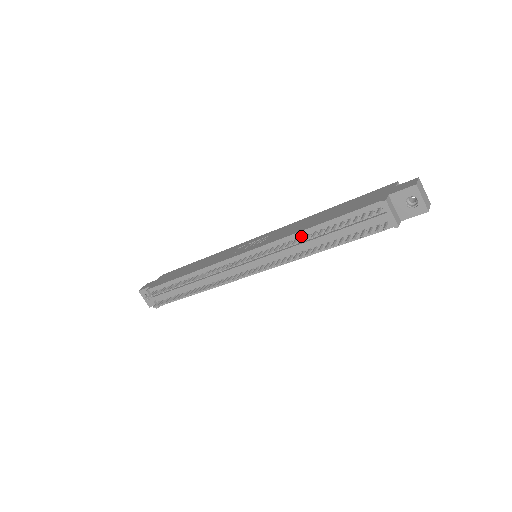
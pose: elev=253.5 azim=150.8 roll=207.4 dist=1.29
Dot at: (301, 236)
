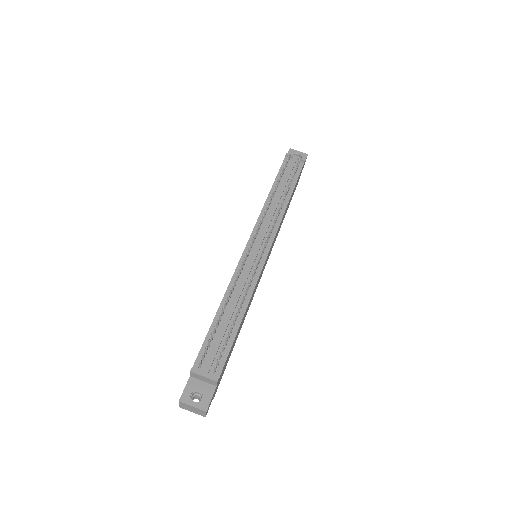
Dot at: occluded
